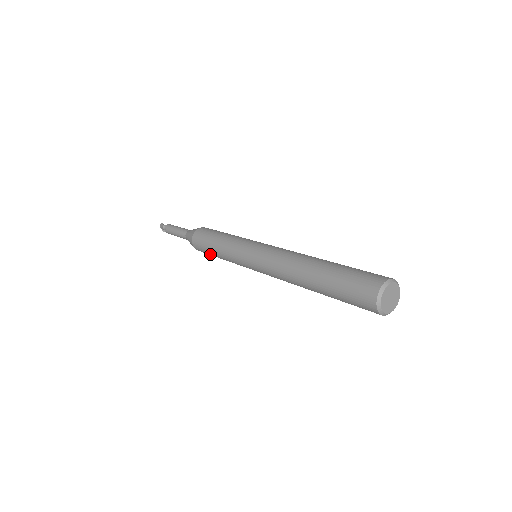
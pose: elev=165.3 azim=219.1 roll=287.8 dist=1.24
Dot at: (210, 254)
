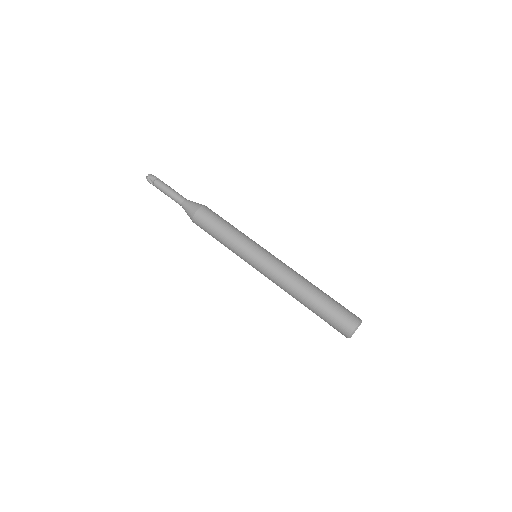
Dot at: occluded
